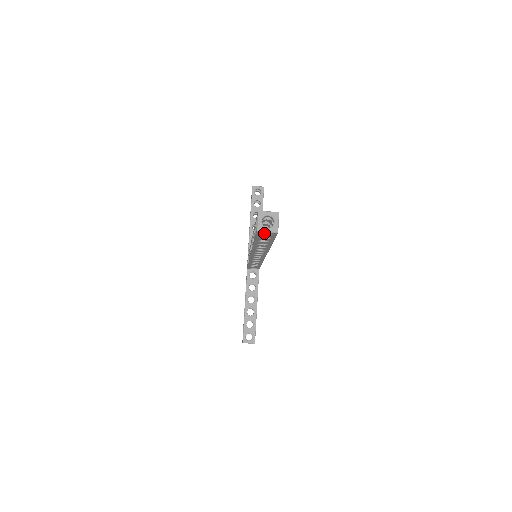
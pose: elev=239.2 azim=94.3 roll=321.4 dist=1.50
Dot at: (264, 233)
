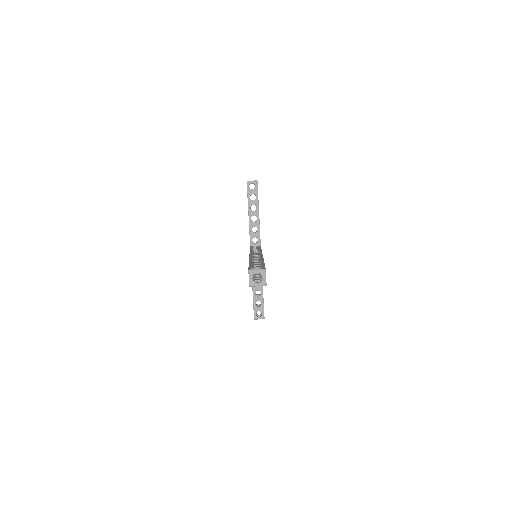
Dot at: occluded
